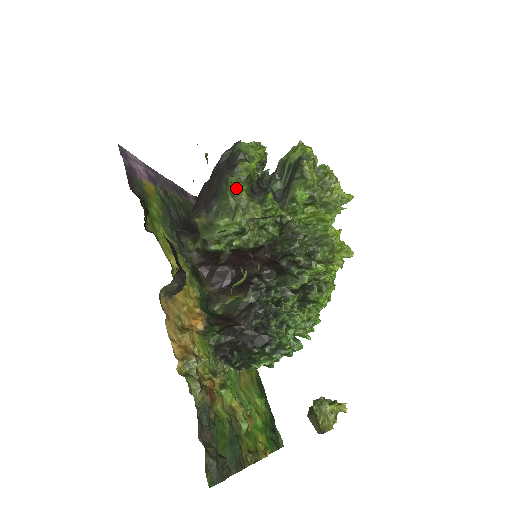
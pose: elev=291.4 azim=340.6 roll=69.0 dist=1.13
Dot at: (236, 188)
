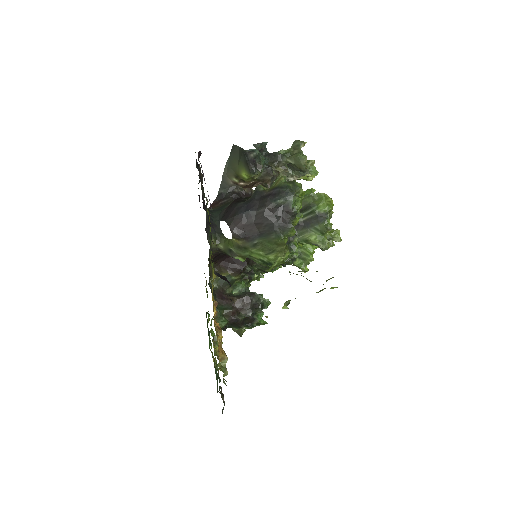
Dot at: (283, 243)
